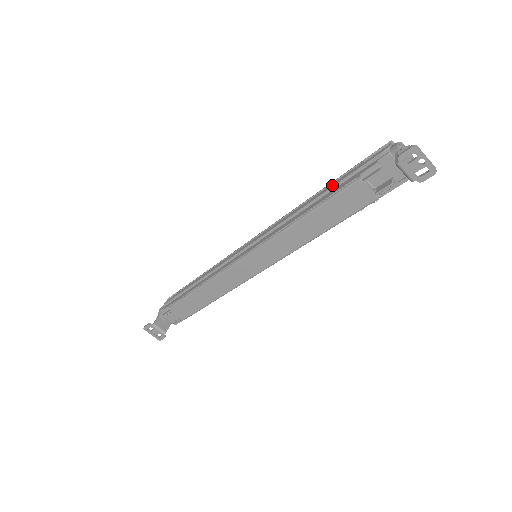
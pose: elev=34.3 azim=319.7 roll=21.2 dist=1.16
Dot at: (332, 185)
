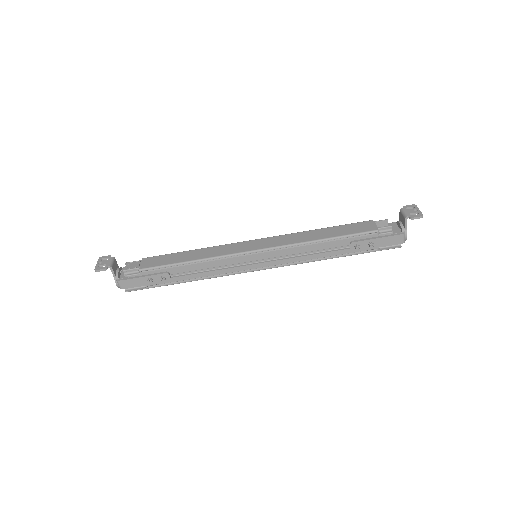
Dot at: occluded
